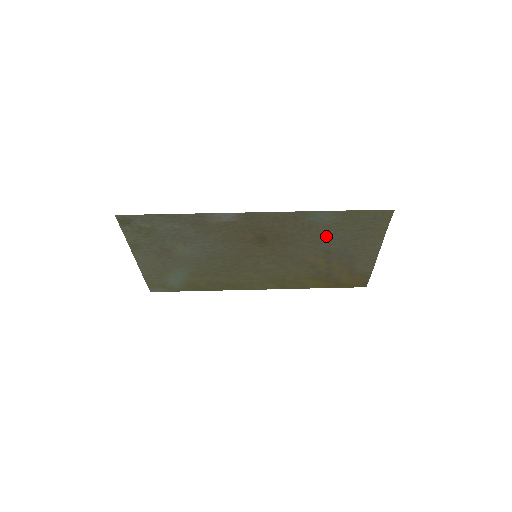
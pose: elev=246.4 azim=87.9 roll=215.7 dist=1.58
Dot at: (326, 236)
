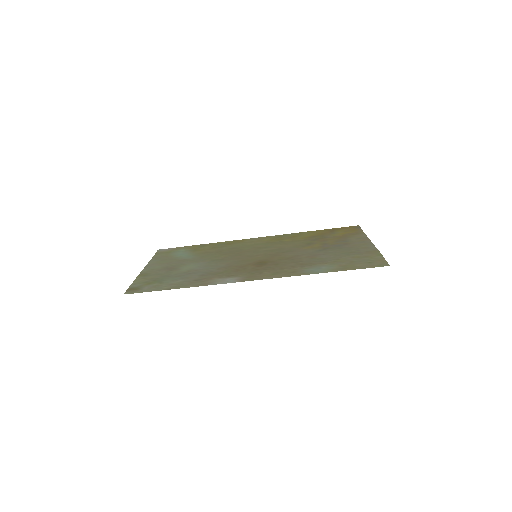
Dot at: (323, 257)
